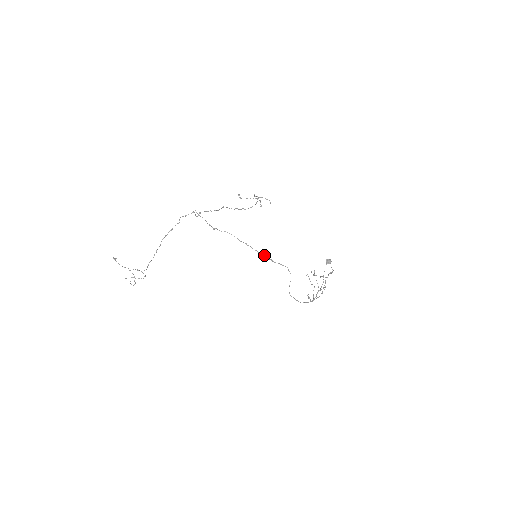
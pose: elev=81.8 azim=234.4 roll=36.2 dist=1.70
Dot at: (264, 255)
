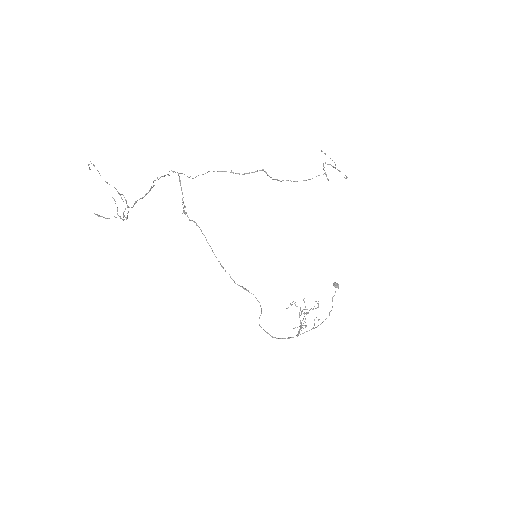
Dot at: occluded
